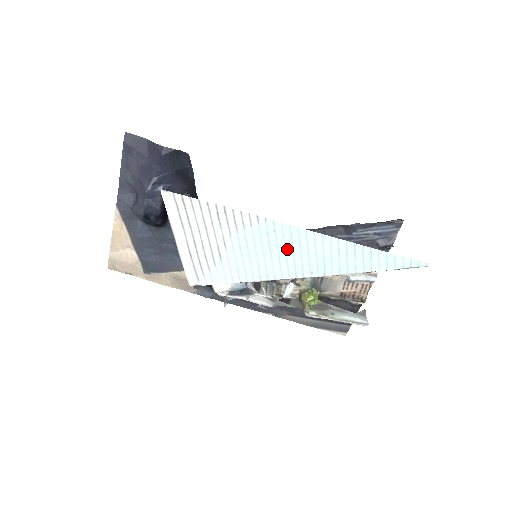
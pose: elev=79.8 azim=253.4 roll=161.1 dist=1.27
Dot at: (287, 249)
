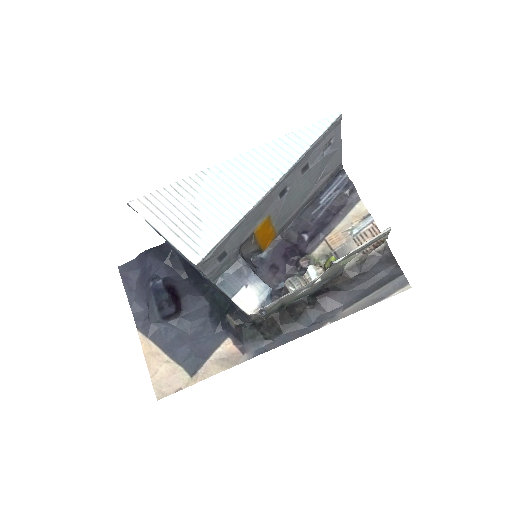
Dot at: (240, 177)
